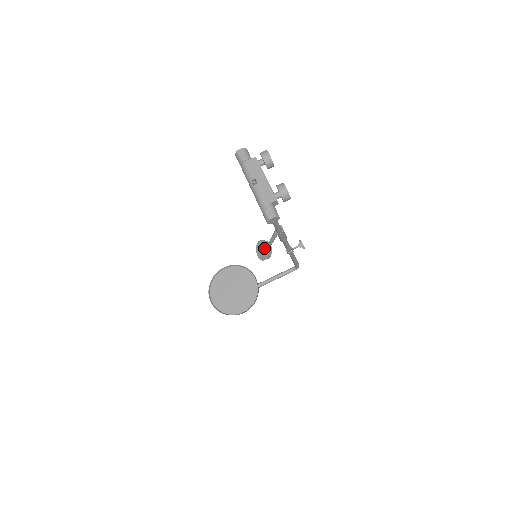
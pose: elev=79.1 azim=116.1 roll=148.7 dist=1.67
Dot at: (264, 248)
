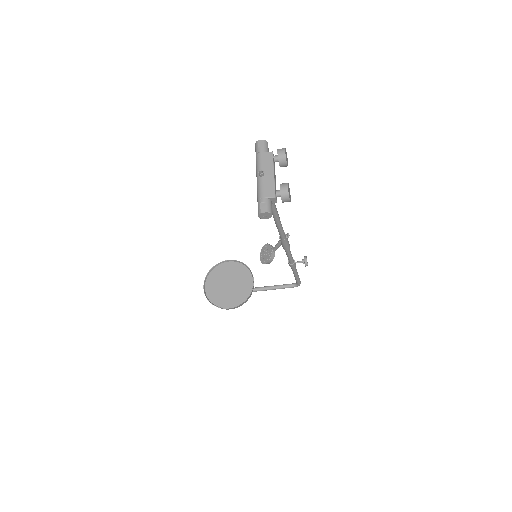
Dot at: (268, 252)
